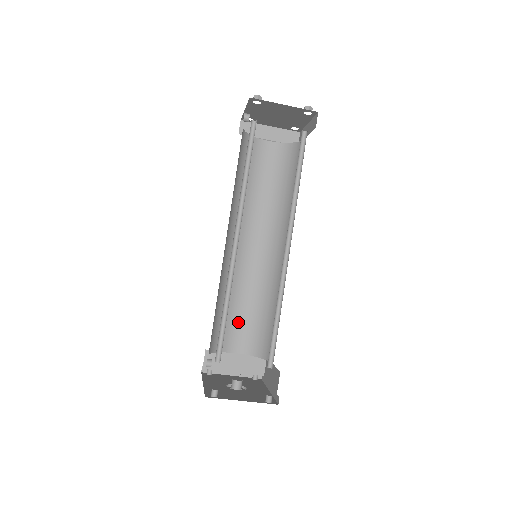
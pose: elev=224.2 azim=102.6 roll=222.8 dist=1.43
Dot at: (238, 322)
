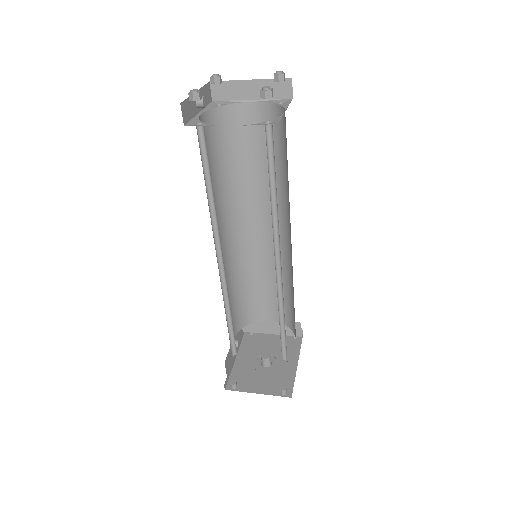
Dot at: (265, 297)
